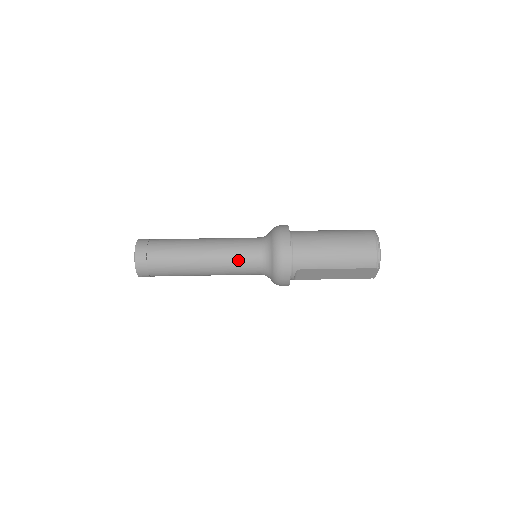
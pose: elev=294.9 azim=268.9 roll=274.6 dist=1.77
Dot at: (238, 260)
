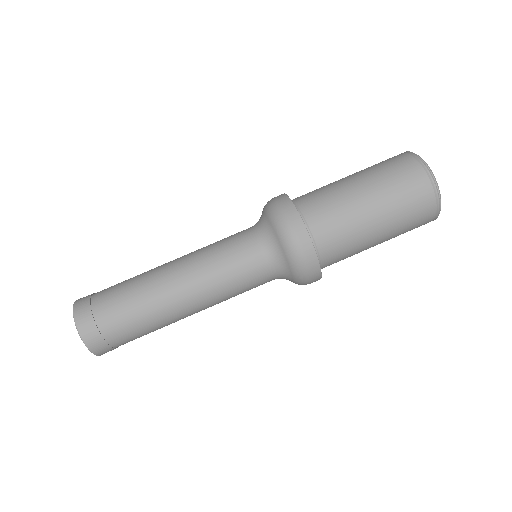
Dot at: occluded
